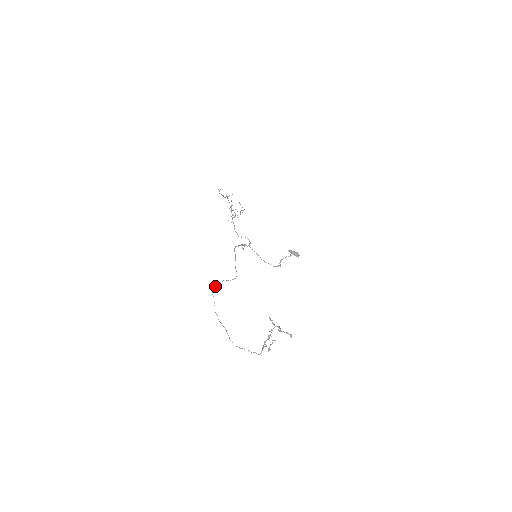
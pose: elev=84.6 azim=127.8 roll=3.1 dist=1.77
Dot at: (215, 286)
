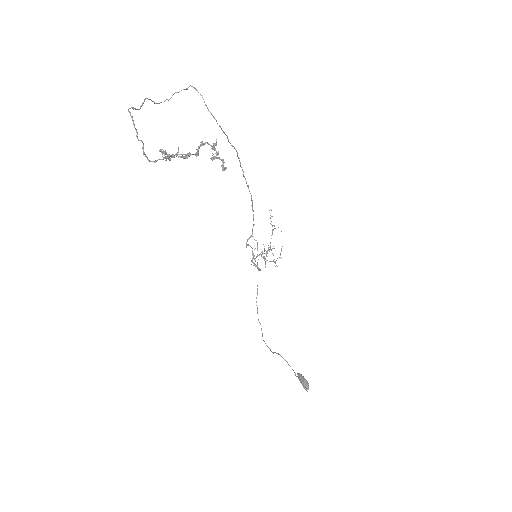
Dot at: (186, 89)
